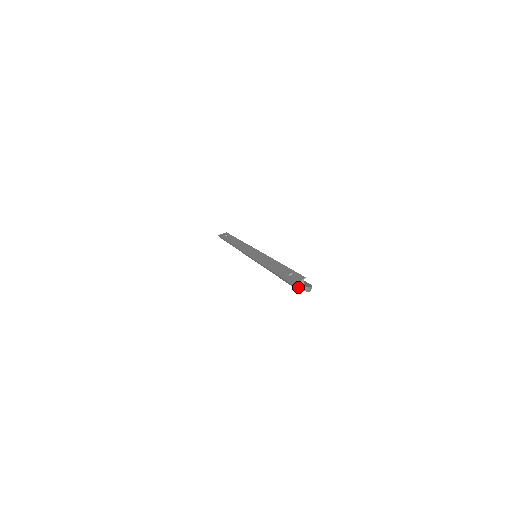
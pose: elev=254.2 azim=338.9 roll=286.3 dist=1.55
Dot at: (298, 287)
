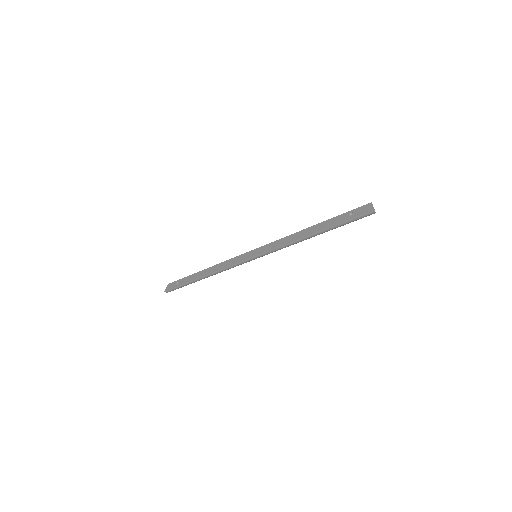
Dot at: occluded
